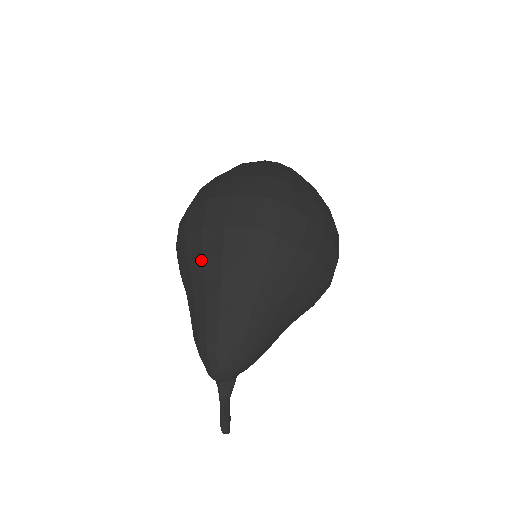
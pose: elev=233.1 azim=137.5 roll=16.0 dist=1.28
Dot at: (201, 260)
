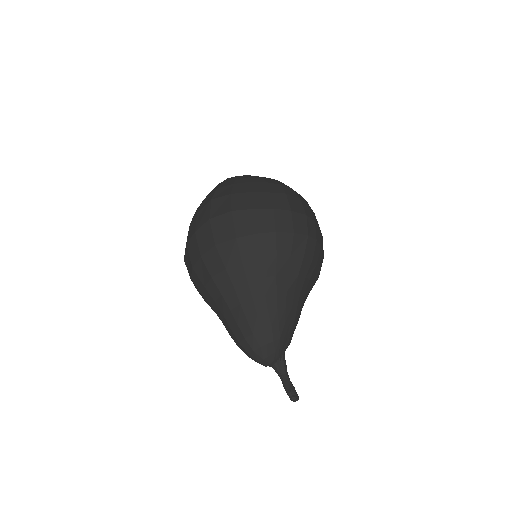
Dot at: (205, 290)
